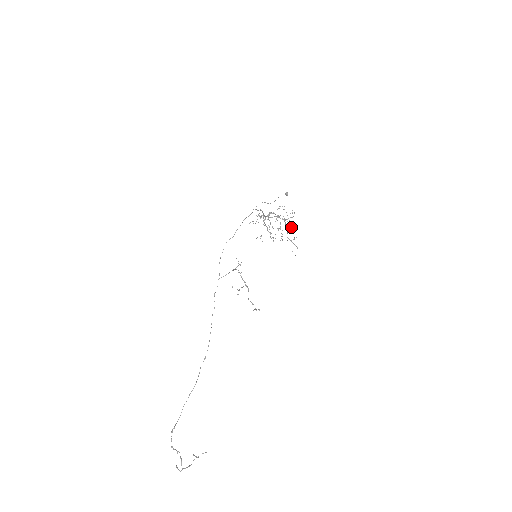
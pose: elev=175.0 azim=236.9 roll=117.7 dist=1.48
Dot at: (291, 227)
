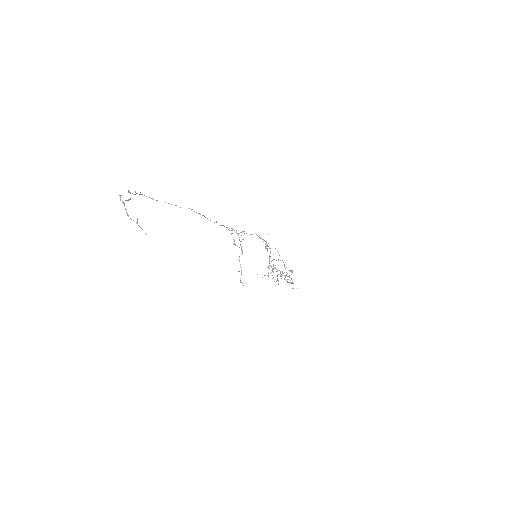
Dot at: (290, 280)
